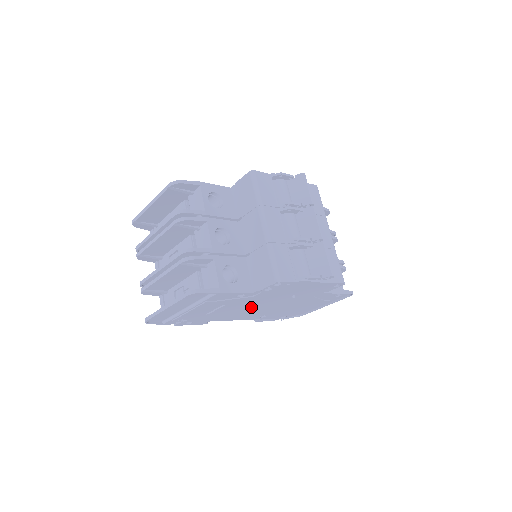
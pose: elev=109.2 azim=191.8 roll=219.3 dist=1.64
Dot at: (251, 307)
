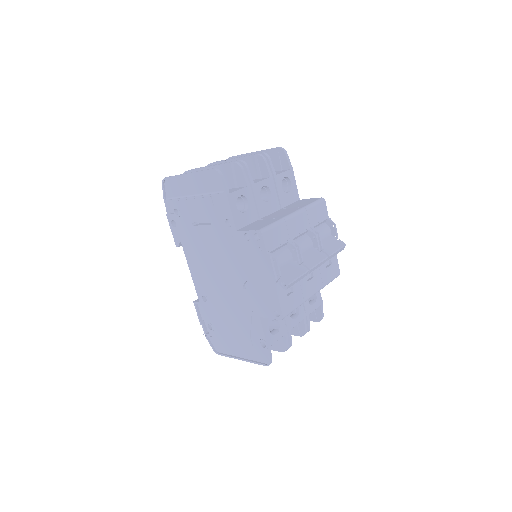
Dot at: (215, 260)
